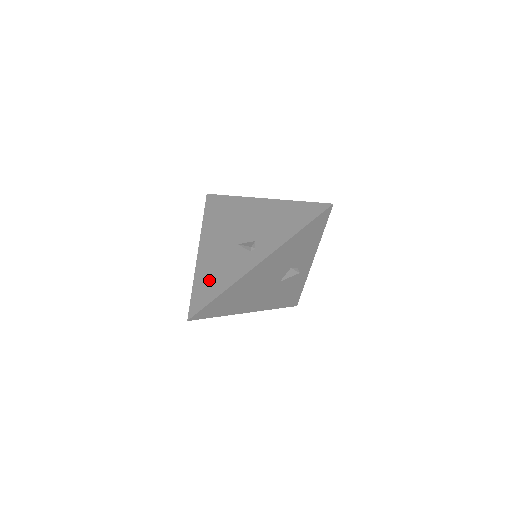
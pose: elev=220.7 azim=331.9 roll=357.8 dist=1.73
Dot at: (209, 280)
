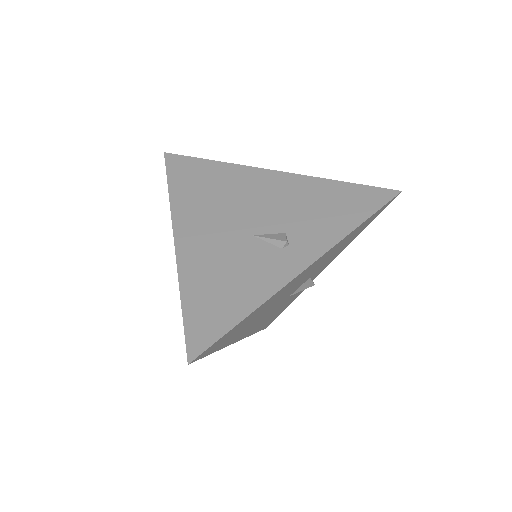
Dot at: (214, 291)
